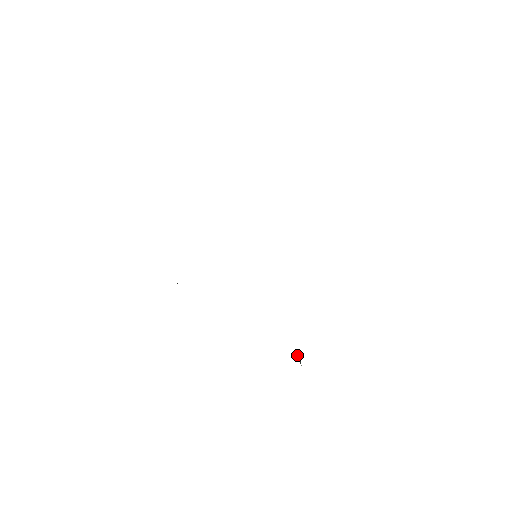
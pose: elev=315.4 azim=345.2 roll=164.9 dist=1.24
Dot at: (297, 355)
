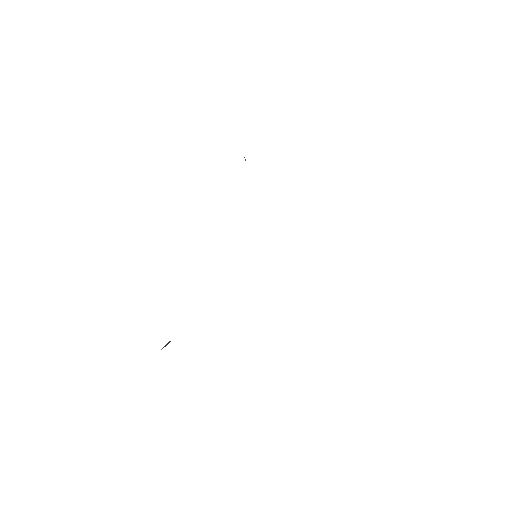
Dot at: occluded
